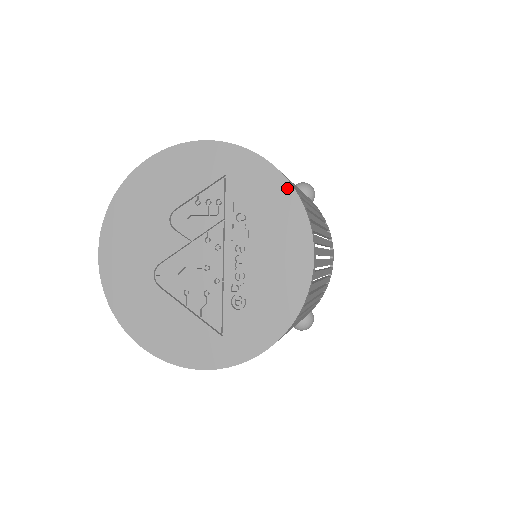
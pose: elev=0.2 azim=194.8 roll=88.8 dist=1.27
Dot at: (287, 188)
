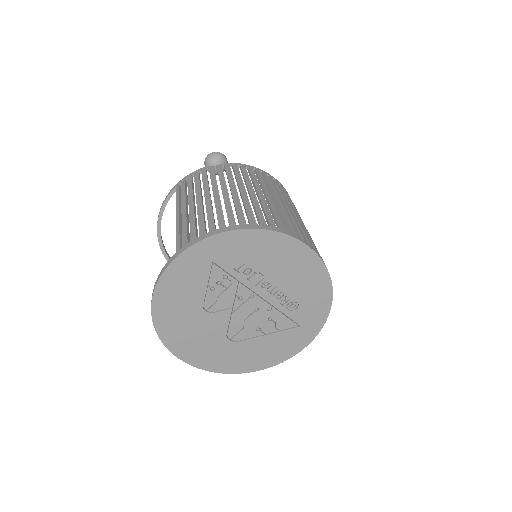
Dot at: (258, 233)
